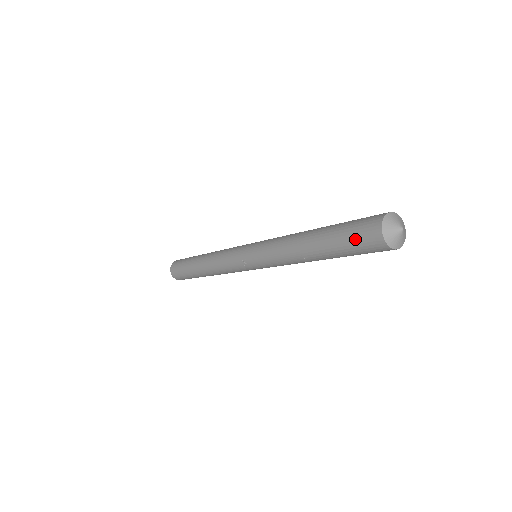
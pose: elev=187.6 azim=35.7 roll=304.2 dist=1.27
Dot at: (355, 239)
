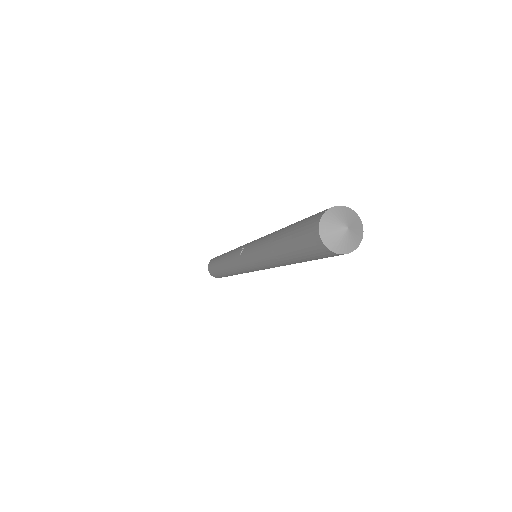
Dot at: (306, 221)
